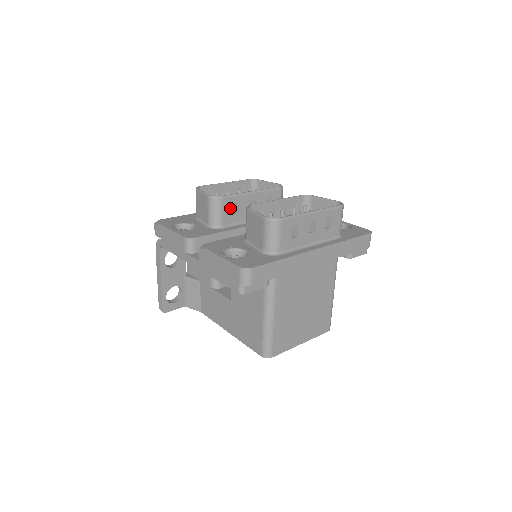
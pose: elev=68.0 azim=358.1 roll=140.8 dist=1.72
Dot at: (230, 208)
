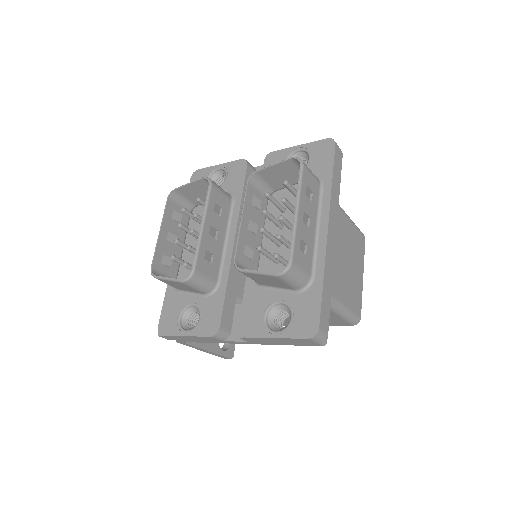
Dot at: (206, 264)
